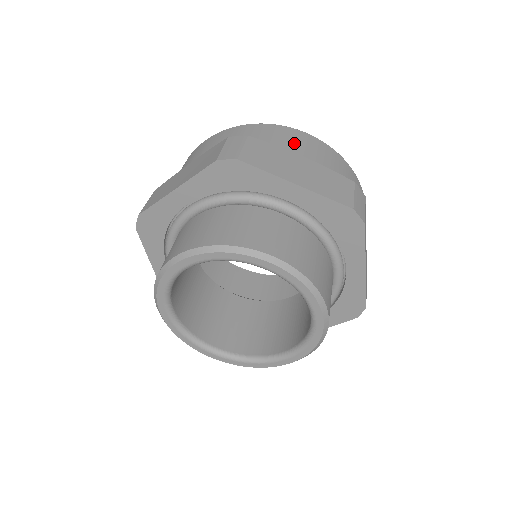
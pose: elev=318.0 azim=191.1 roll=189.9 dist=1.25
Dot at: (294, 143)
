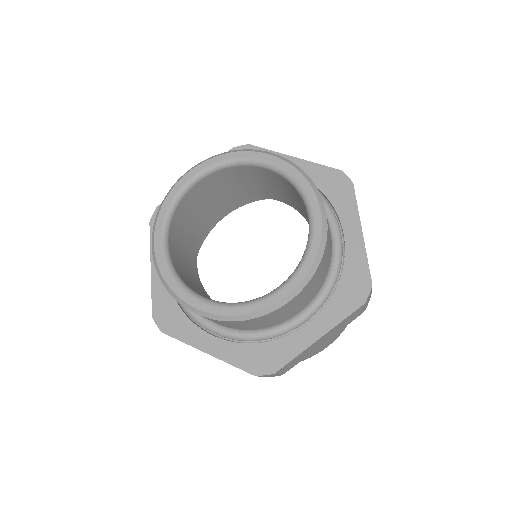
Dot at: occluded
